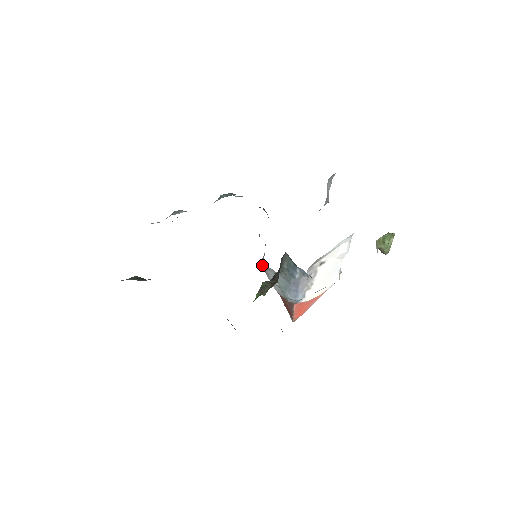
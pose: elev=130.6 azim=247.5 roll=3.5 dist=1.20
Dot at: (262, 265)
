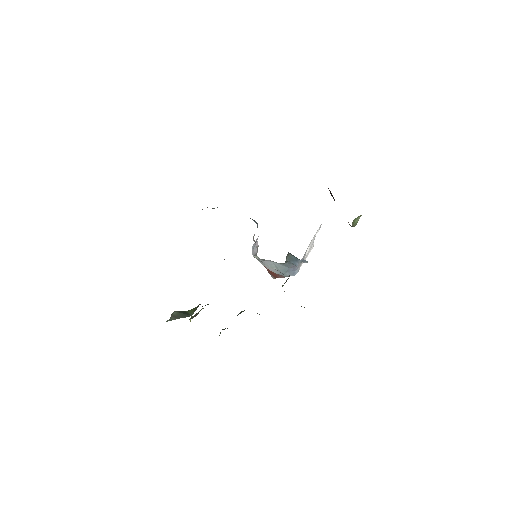
Dot at: (256, 257)
